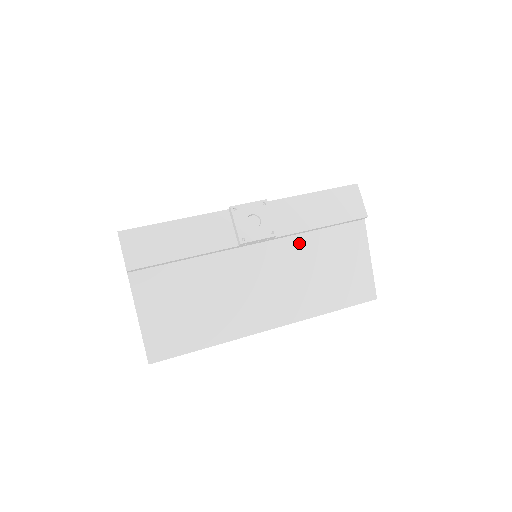
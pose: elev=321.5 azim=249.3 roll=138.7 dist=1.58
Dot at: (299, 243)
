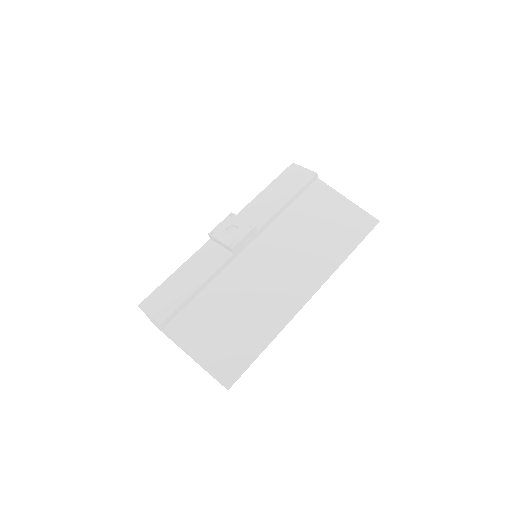
Dot at: (281, 225)
